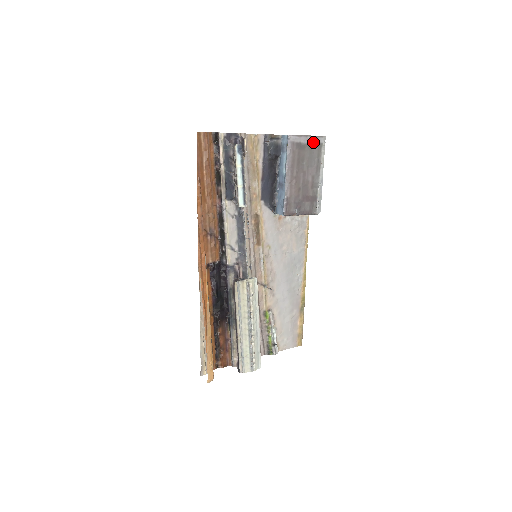
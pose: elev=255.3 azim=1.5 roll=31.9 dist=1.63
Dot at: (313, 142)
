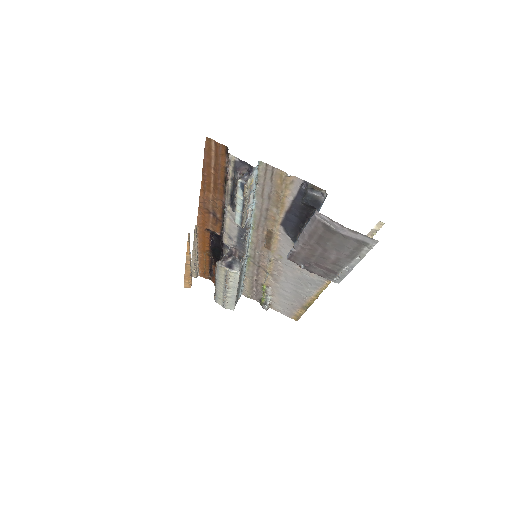
Dot at: (352, 235)
